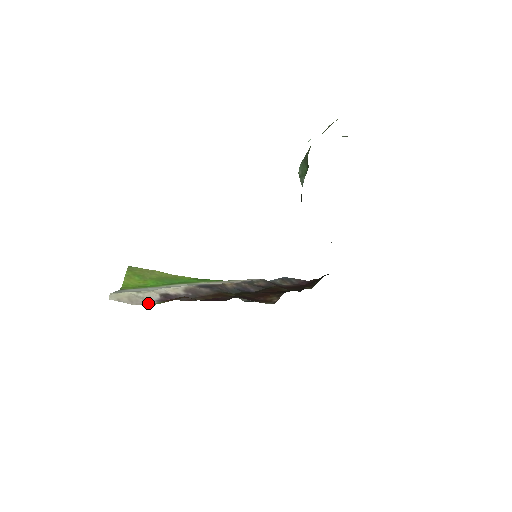
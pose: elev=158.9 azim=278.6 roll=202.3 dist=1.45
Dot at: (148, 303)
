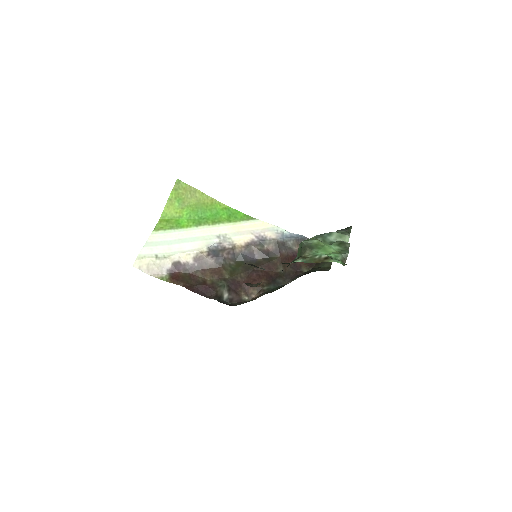
Dot at: (160, 273)
